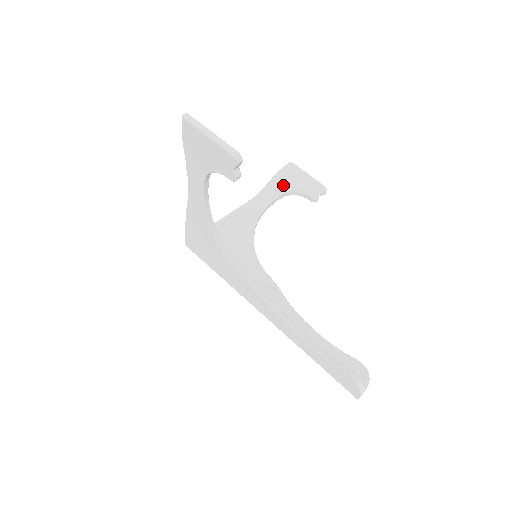
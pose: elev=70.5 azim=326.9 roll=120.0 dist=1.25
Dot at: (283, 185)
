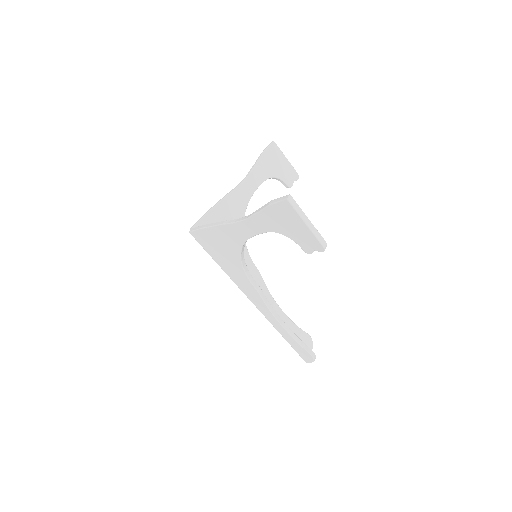
Dot at: (267, 169)
